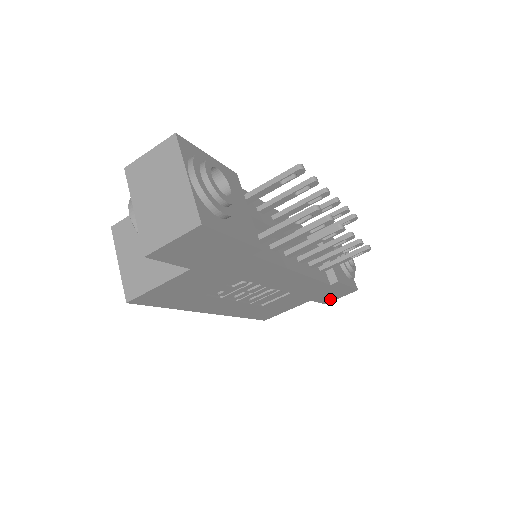
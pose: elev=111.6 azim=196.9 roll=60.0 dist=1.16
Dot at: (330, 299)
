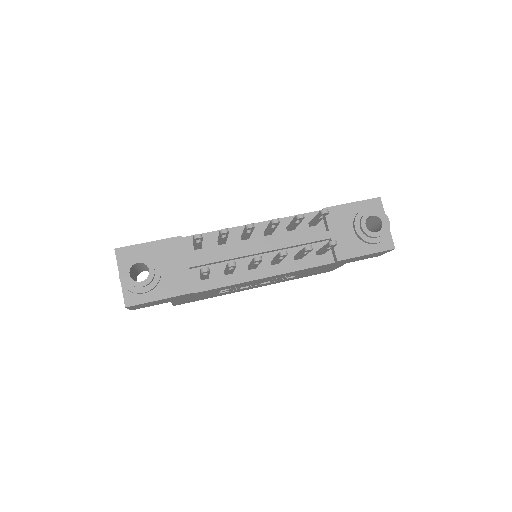
Dot at: (375, 256)
